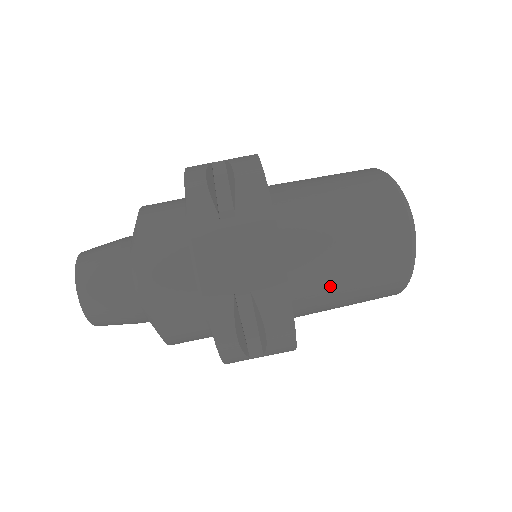
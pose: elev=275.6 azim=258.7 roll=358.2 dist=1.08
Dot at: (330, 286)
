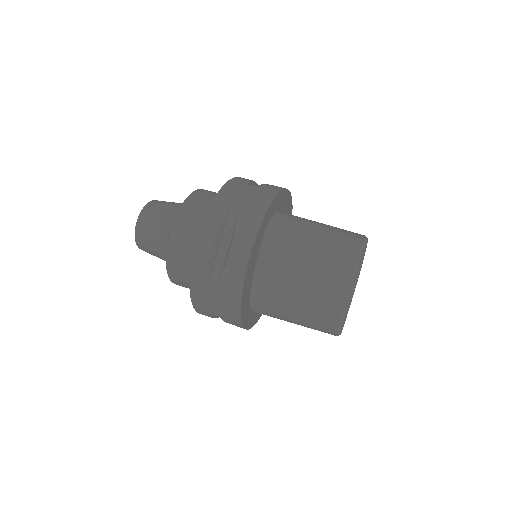
Dot at: (289, 263)
